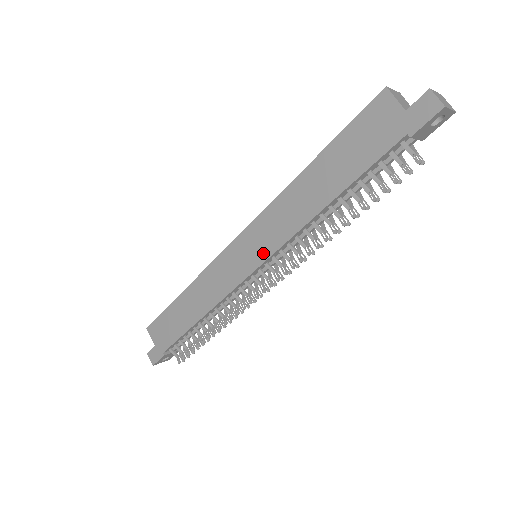
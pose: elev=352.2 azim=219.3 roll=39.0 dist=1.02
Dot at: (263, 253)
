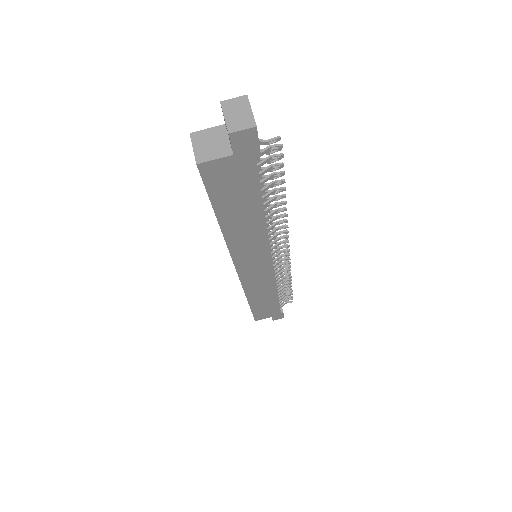
Dot at: (265, 258)
